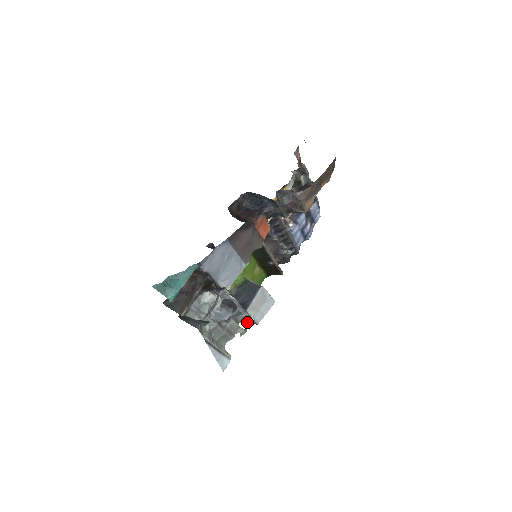
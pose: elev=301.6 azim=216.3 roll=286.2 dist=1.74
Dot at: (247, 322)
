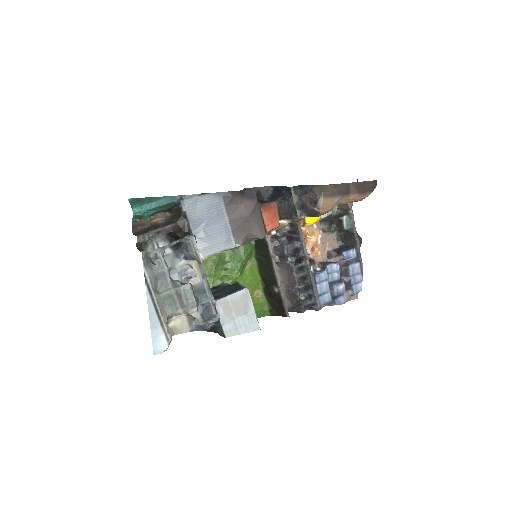
Dot at: (211, 317)
